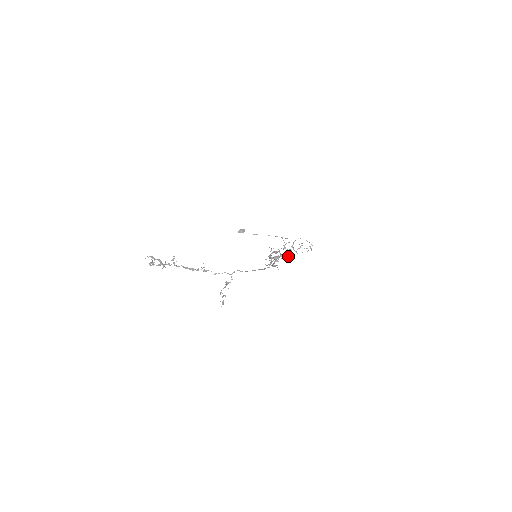
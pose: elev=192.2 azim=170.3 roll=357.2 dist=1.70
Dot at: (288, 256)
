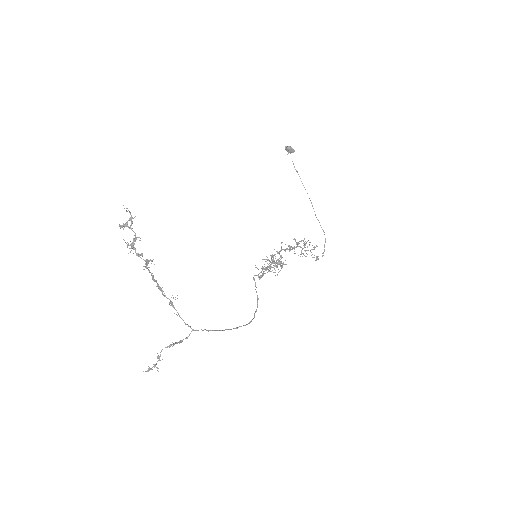
Dot at: occluded
